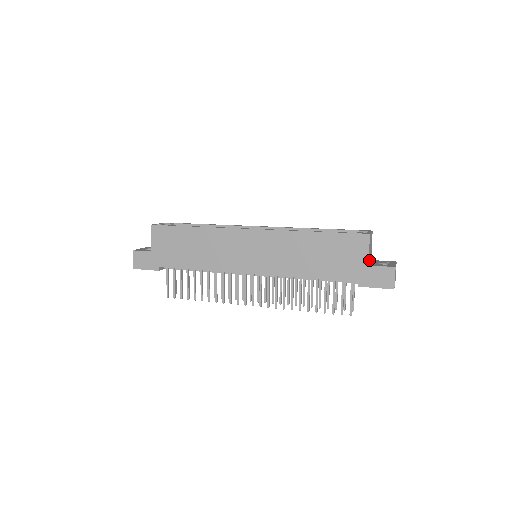
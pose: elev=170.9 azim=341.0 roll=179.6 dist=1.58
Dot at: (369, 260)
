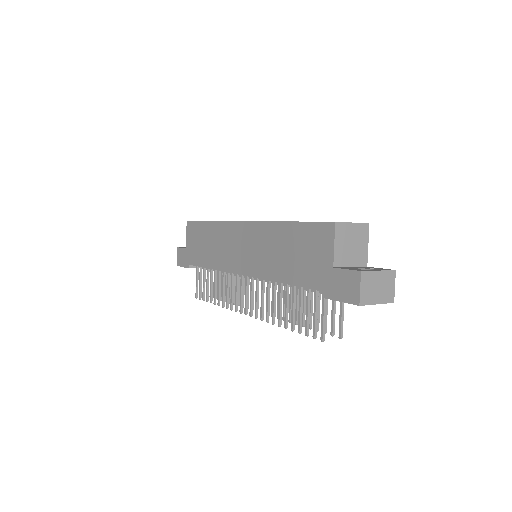
Dot at: (344, 262)
